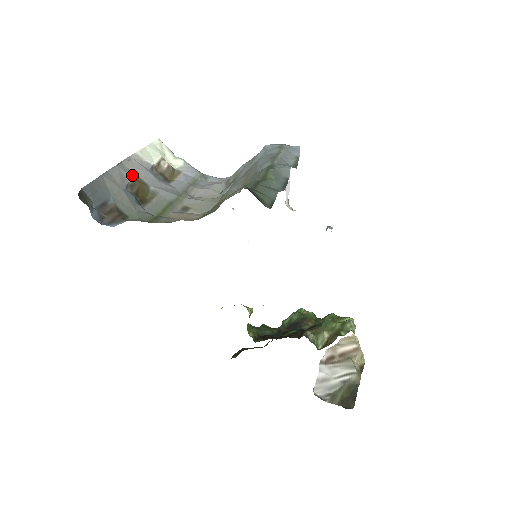
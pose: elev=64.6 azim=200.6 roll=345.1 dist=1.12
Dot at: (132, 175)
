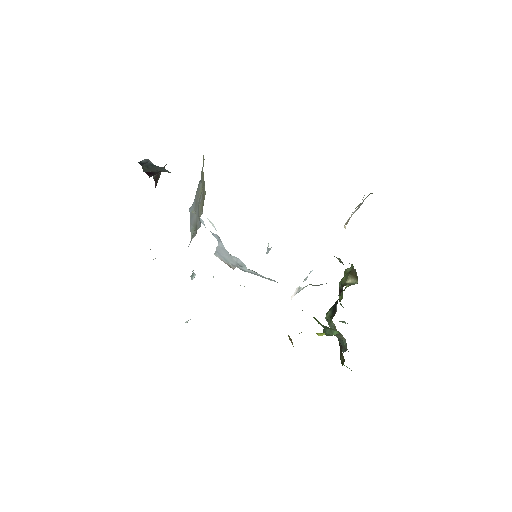
Dot at: occluded
